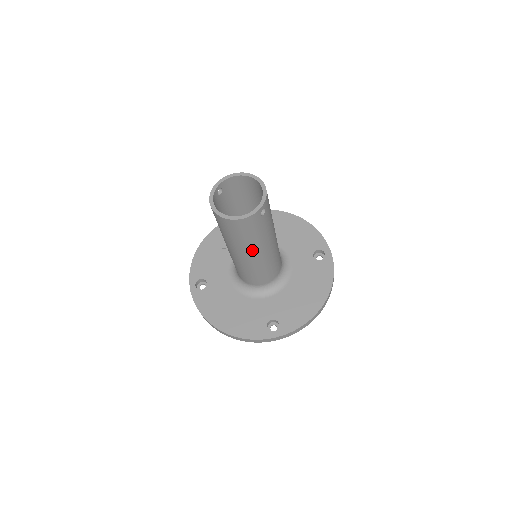
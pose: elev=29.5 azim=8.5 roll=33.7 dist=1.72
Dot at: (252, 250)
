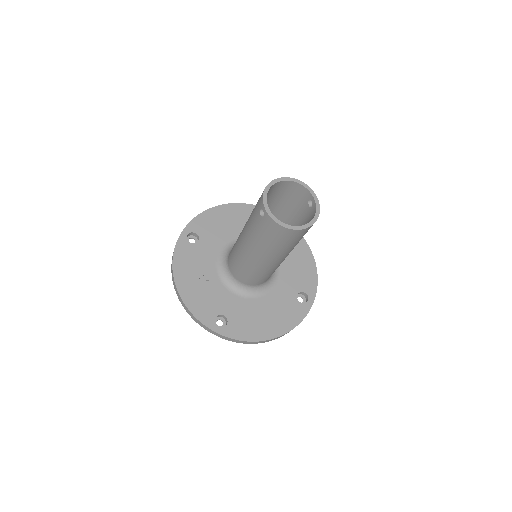
Dot at: occluded
